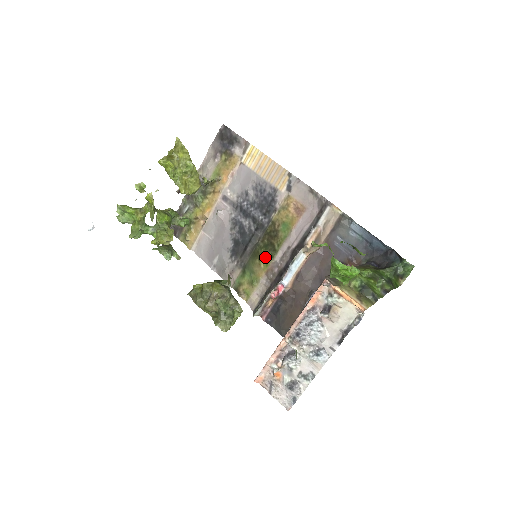
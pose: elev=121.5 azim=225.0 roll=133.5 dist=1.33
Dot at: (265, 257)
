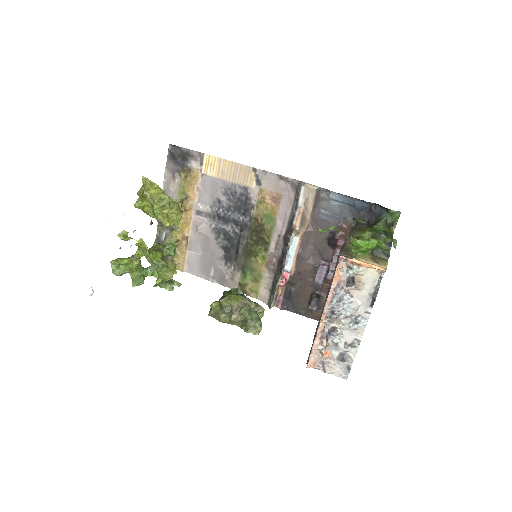
Dot at: (259, 252)
